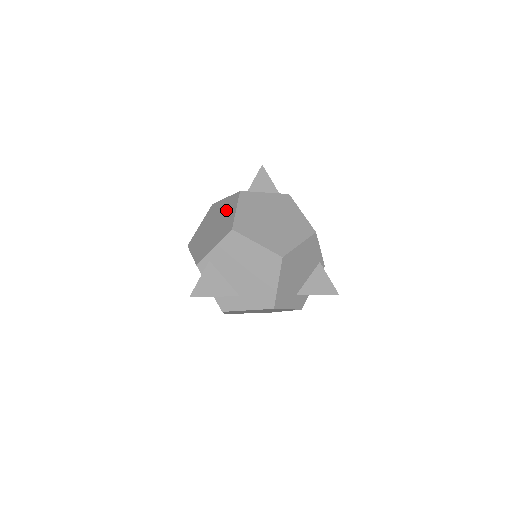
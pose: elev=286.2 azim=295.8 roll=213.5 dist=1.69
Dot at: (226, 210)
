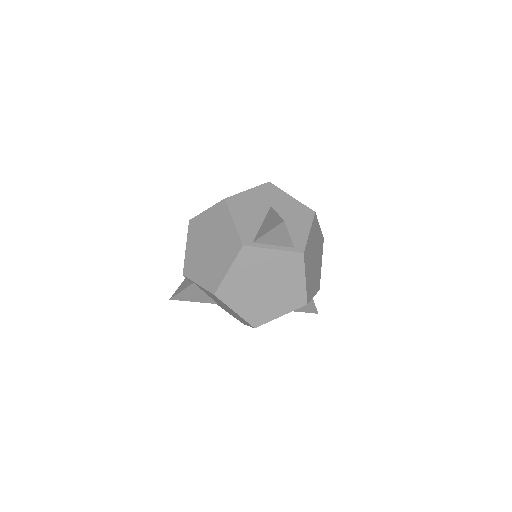
Dot at: (224, 249)
